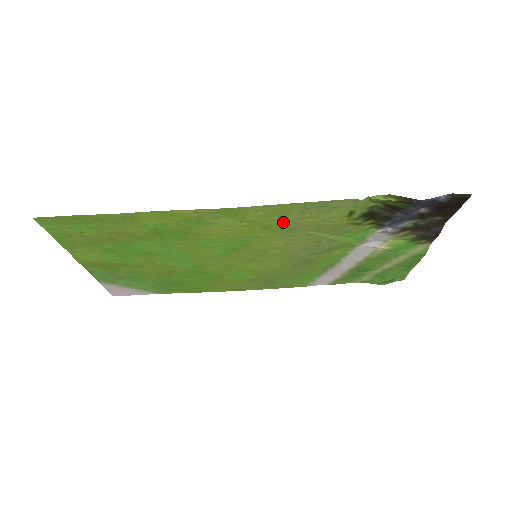
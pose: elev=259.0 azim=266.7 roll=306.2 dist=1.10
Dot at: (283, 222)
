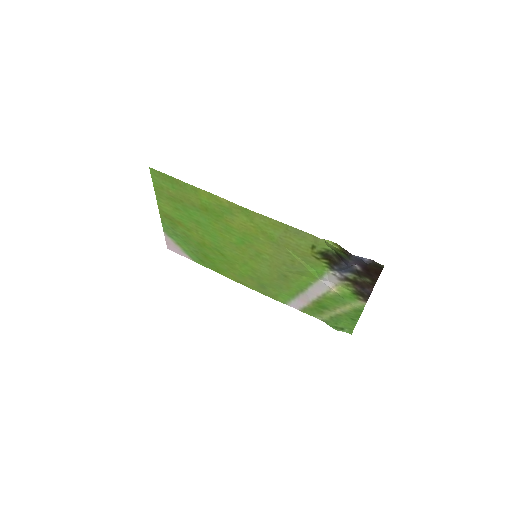
Dot at: (274, 234)
